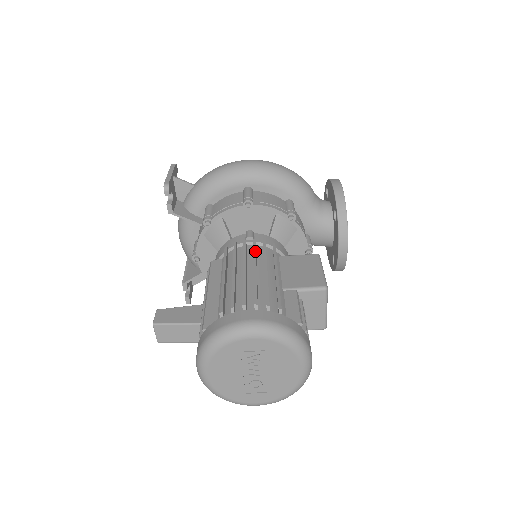
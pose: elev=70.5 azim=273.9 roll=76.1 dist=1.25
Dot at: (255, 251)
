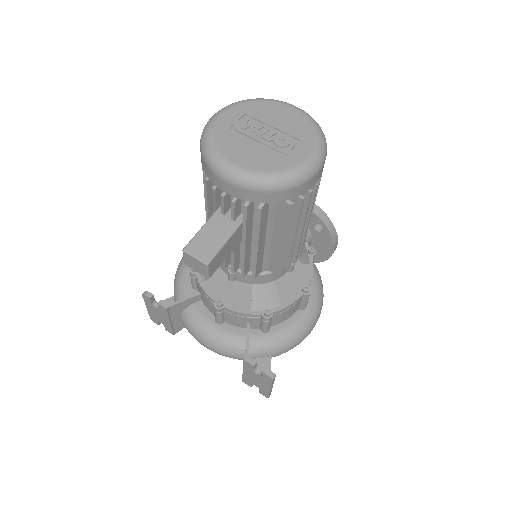
Dot at: occluded
